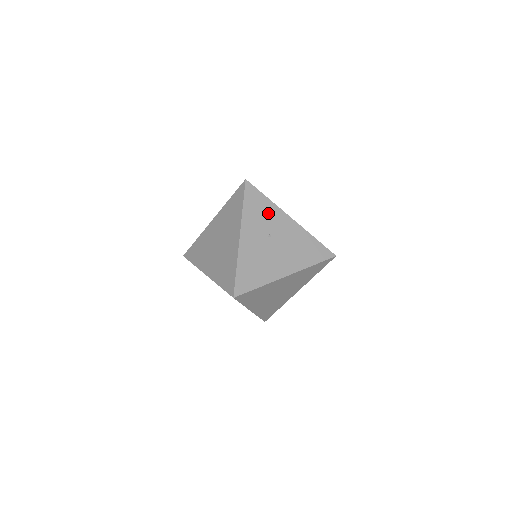
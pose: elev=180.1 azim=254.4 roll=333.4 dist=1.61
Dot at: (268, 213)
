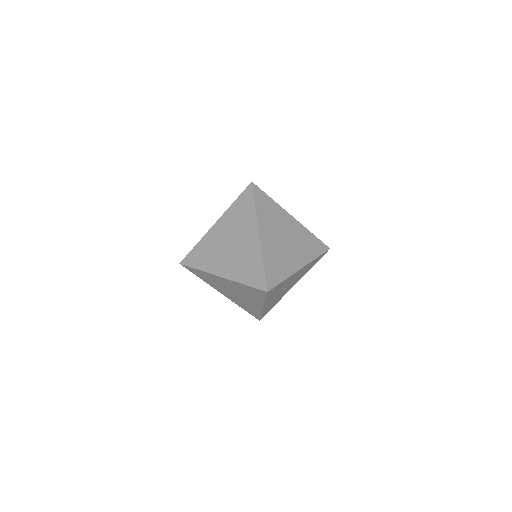
Dot at: (284, 284)
